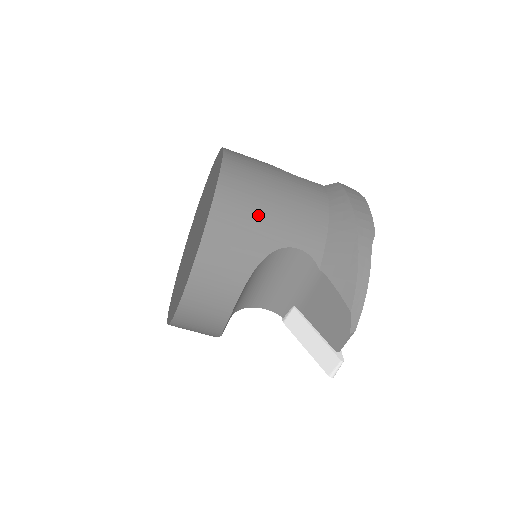
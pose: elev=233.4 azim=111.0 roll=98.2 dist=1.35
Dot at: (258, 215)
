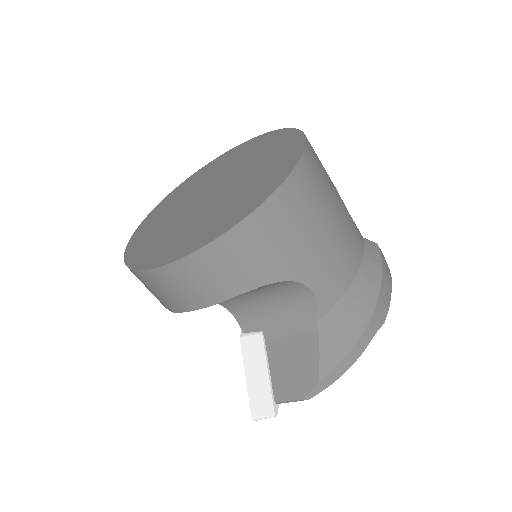
Dot at: (302, 236)
